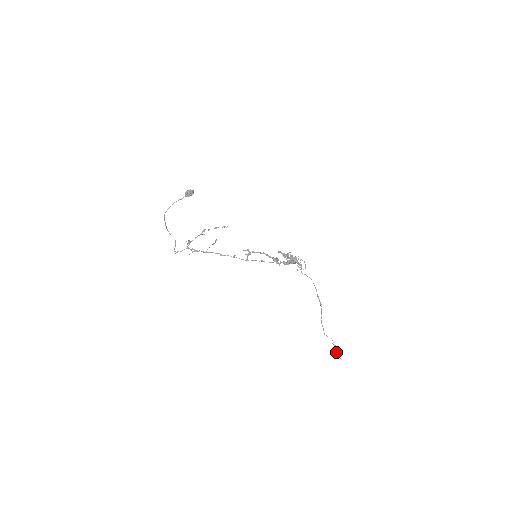
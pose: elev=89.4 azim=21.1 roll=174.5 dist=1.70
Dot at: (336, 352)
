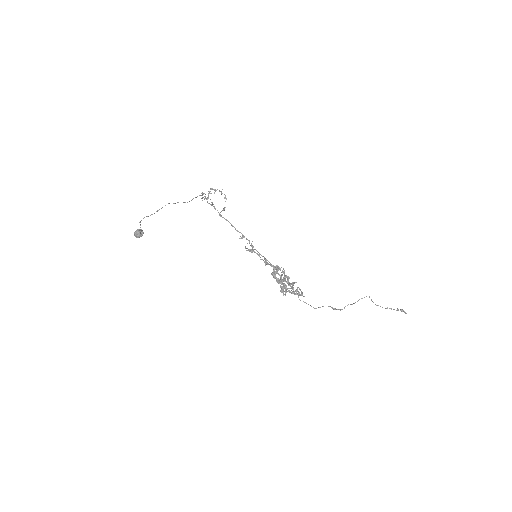
Dot at: (397, 309)
